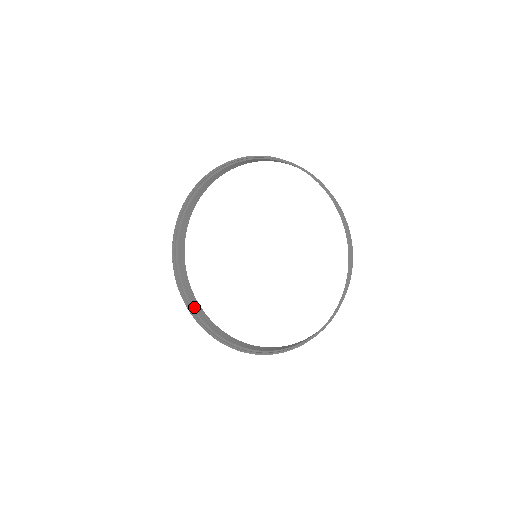
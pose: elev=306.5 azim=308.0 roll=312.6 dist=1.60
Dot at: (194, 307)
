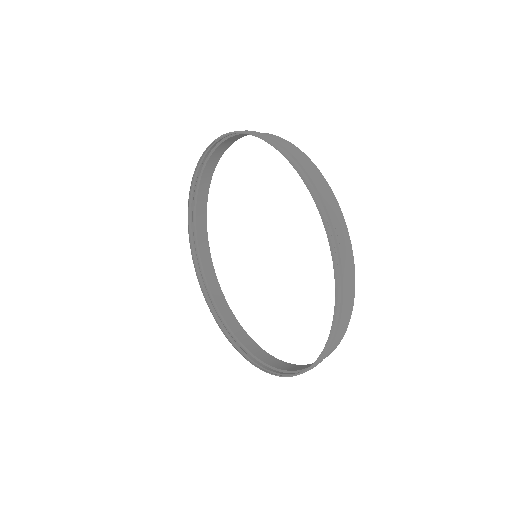
Dot at: (198, 197)
